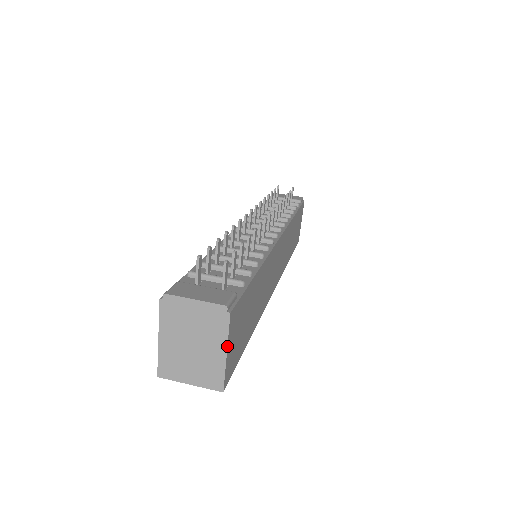
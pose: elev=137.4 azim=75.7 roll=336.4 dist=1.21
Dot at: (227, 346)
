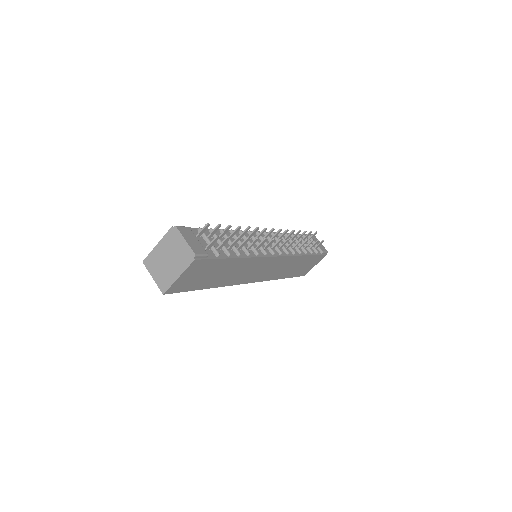
Dot at: (181, 274)
